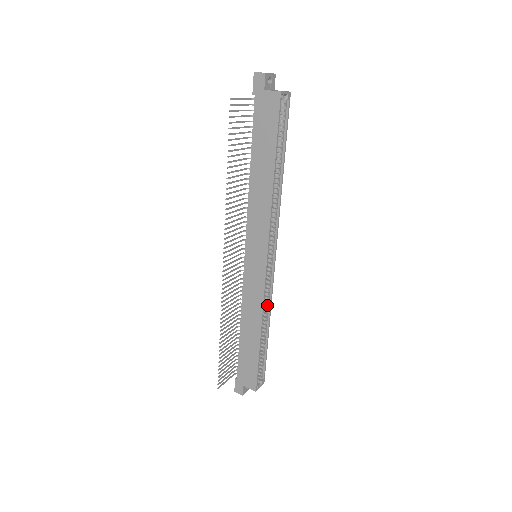
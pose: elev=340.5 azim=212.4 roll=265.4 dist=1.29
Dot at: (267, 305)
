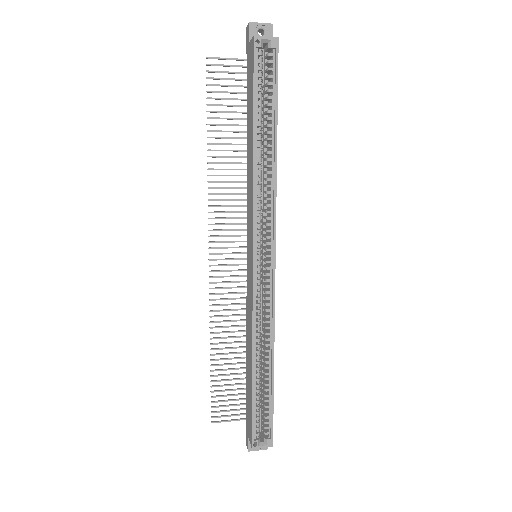
Dot at: (268, 327)
